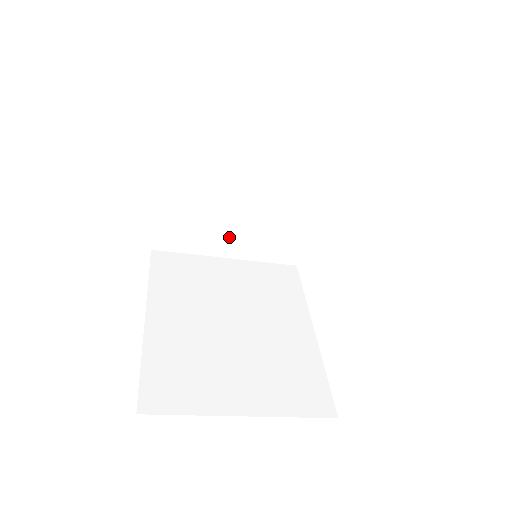
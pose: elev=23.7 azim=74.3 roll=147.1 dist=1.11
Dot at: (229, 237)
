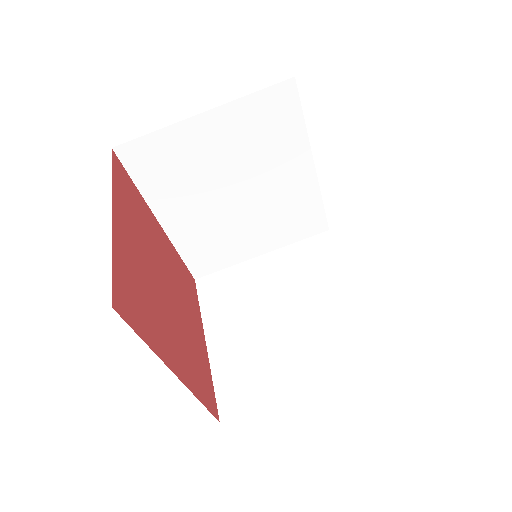
Dot at: (294, 365)
